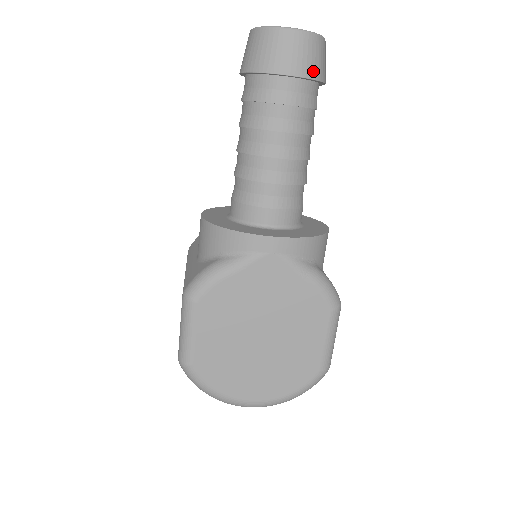
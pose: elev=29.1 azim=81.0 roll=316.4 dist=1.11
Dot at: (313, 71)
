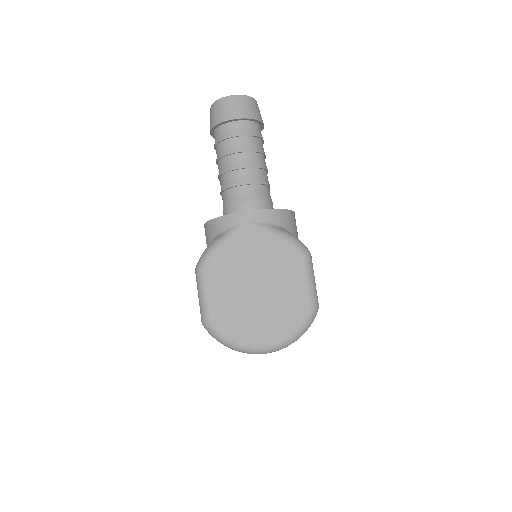
Dot at: (248, 114)
